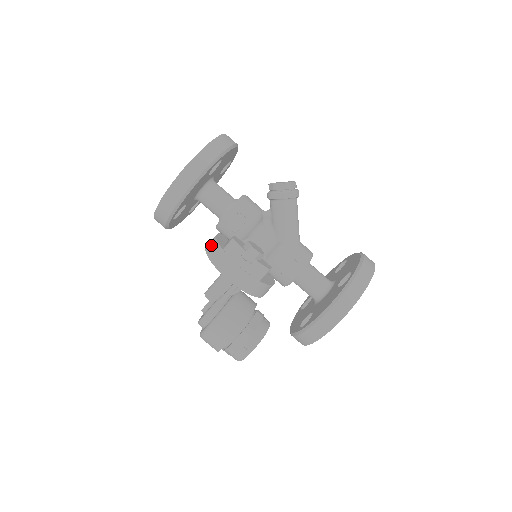
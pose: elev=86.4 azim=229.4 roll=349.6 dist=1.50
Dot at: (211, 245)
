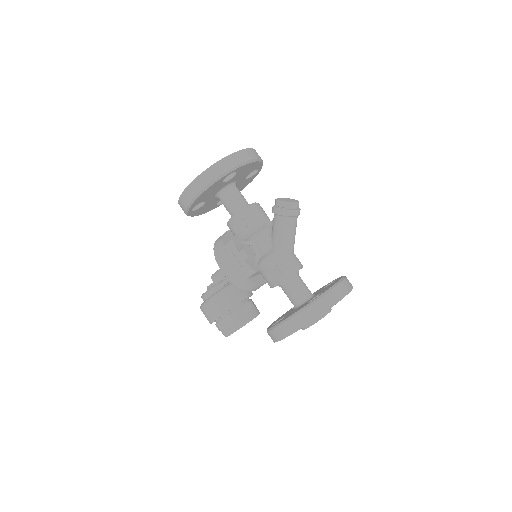
Dot at: (219, 238)
